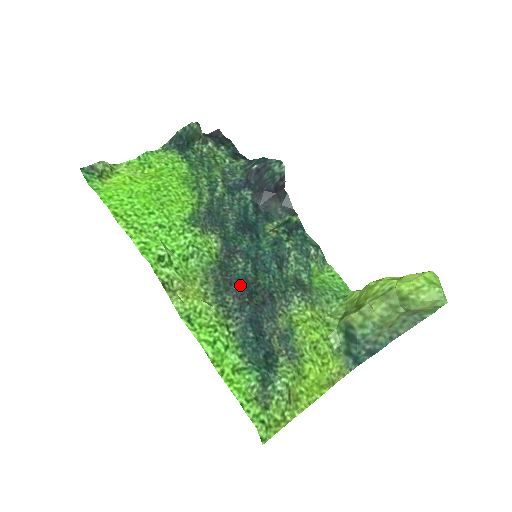
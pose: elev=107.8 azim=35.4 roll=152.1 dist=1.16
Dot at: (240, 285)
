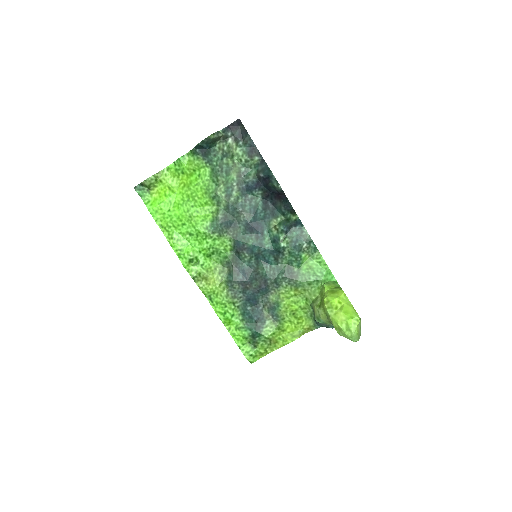
Dot at: (244, 275)
